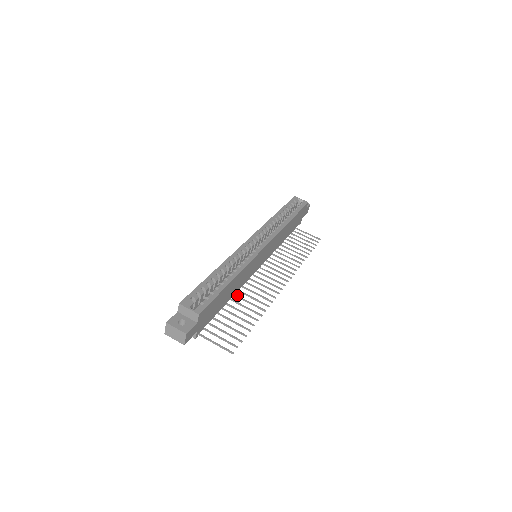
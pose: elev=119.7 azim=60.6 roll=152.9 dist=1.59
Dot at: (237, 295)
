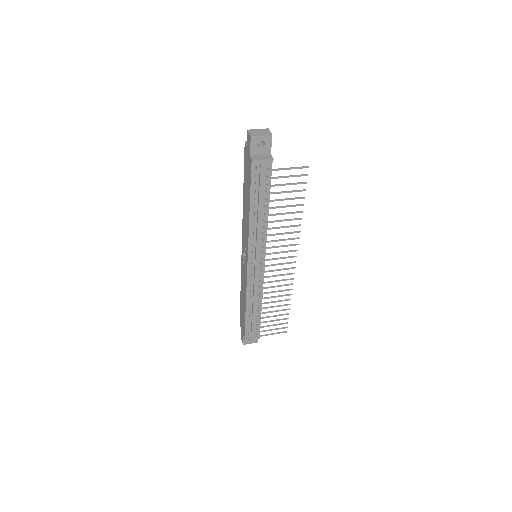
Dot at: (269, 229)
